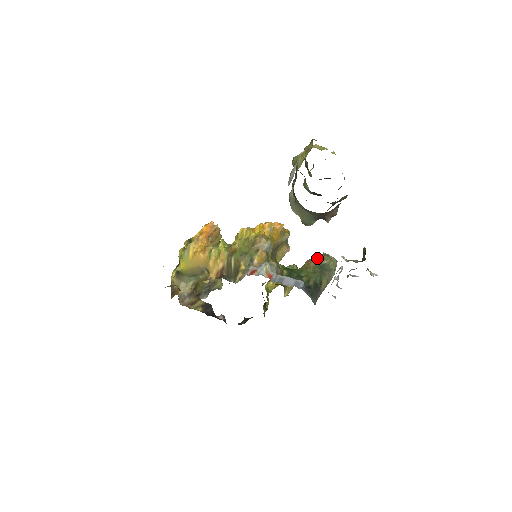
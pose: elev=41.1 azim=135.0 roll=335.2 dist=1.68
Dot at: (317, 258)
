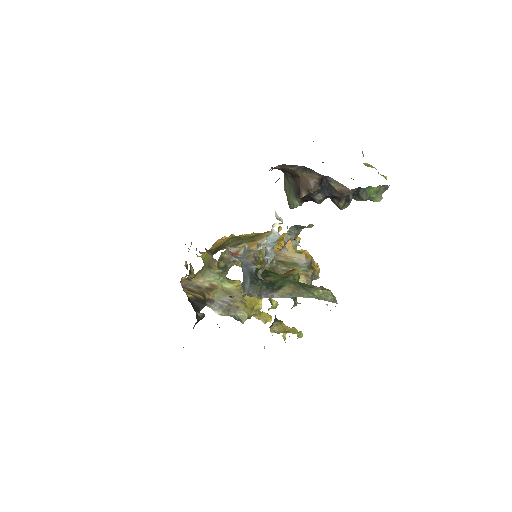
Dot at: (313, 285)
